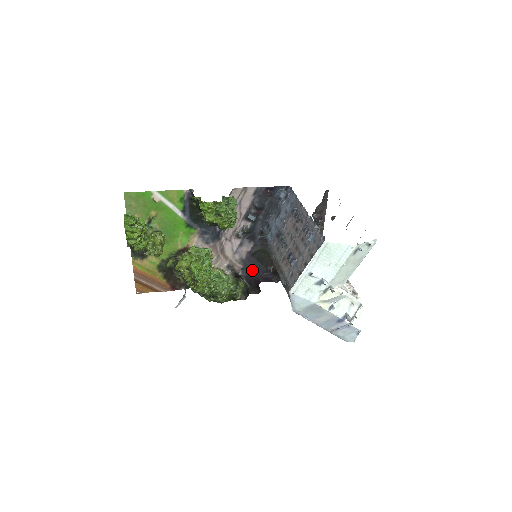
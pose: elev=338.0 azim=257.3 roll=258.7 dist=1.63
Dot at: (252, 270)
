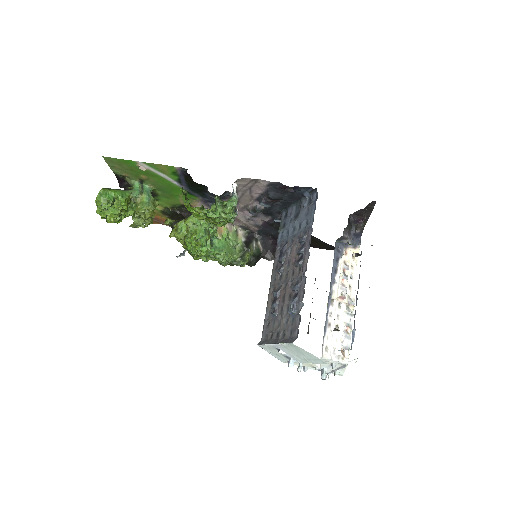
Dot at: (271, 233)
